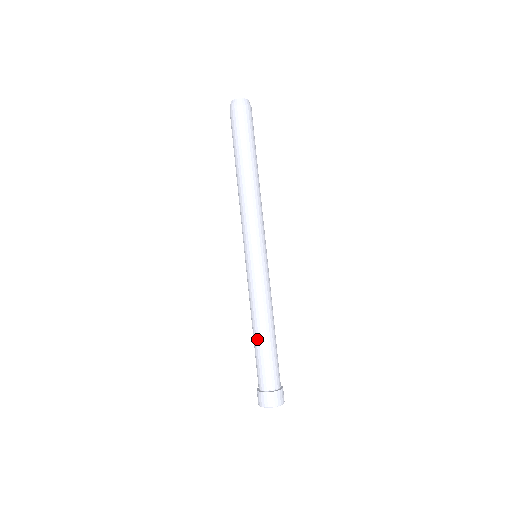
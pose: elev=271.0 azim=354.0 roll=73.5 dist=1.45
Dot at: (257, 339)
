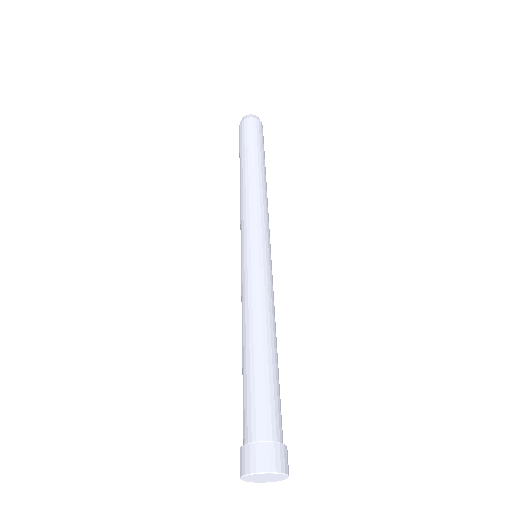
Dot at: (247, 356)
